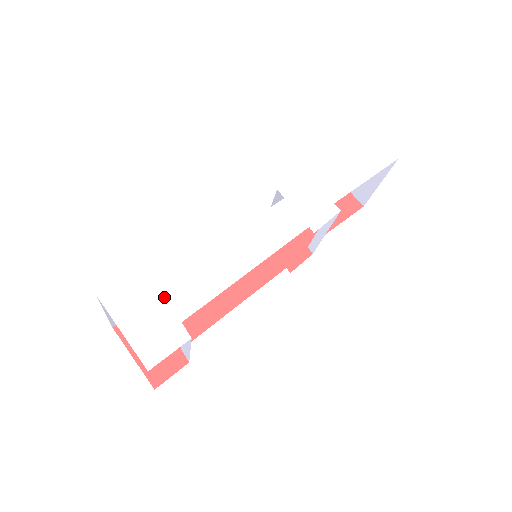
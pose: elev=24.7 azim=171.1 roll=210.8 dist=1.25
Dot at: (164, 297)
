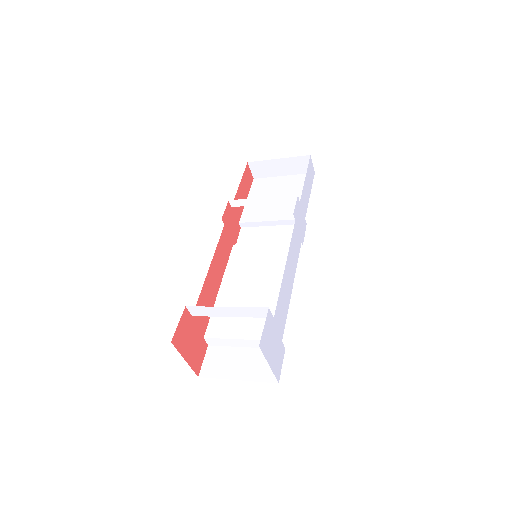
Dot at: (276, 328)
